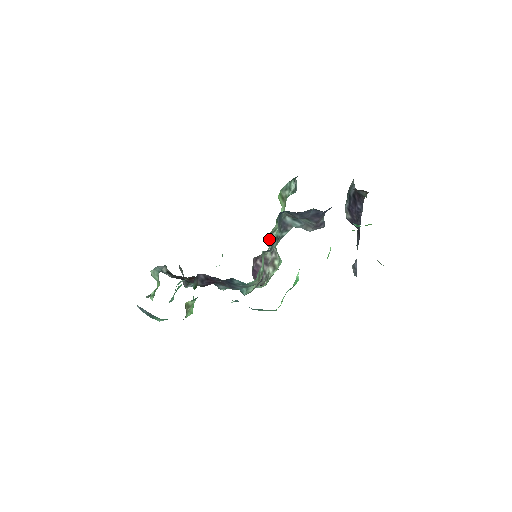
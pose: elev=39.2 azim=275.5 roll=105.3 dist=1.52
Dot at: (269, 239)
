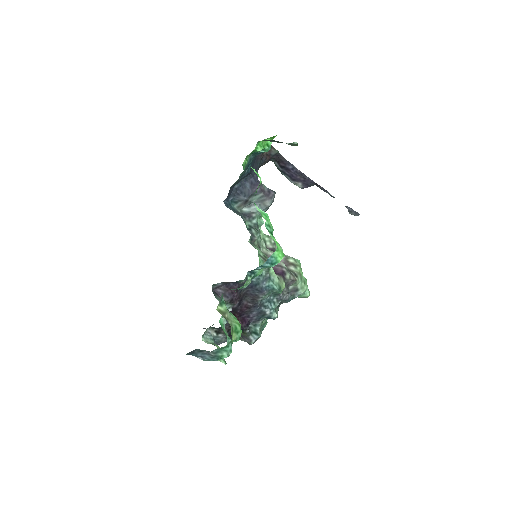
Dot at: occluded
